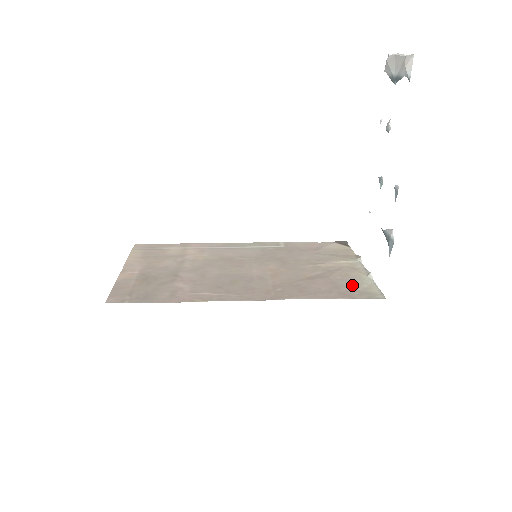
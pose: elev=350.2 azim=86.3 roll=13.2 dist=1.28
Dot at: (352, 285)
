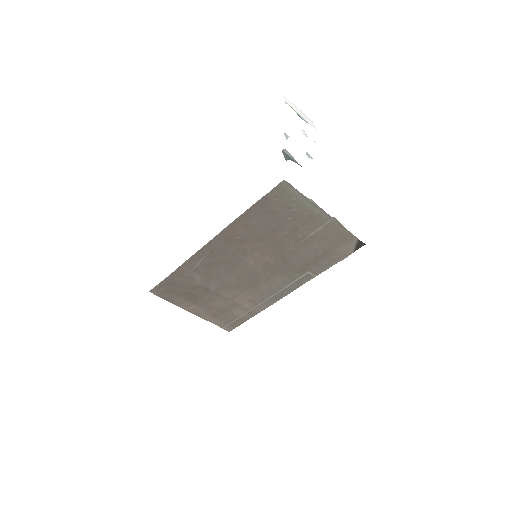
Dot at: (287, 207)
